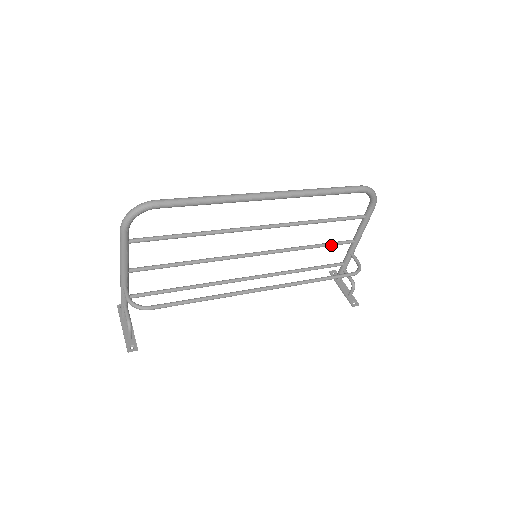
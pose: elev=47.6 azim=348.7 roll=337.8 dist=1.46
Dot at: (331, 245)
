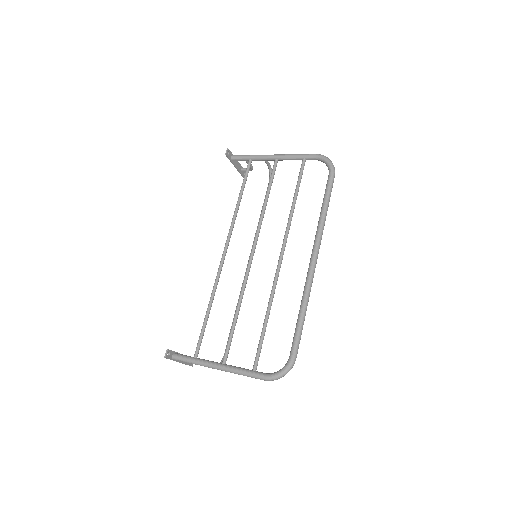
Dot at: (271, 183)
